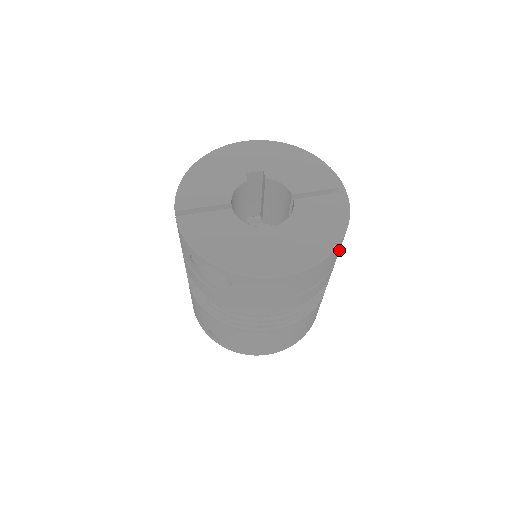
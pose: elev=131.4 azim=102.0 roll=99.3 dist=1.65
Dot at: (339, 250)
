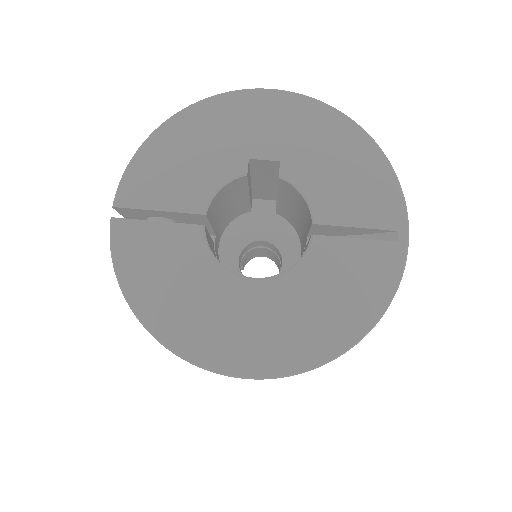
Dot at: occluded
